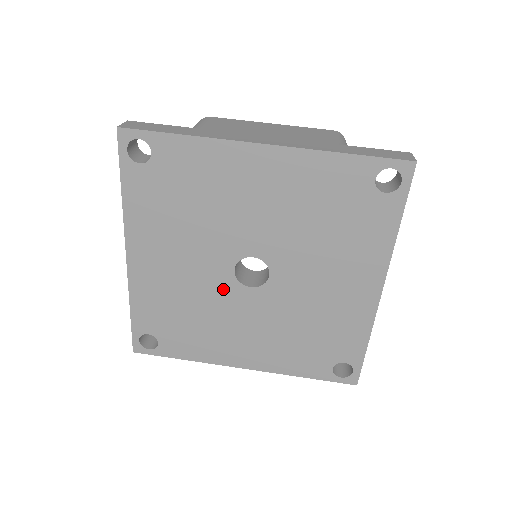
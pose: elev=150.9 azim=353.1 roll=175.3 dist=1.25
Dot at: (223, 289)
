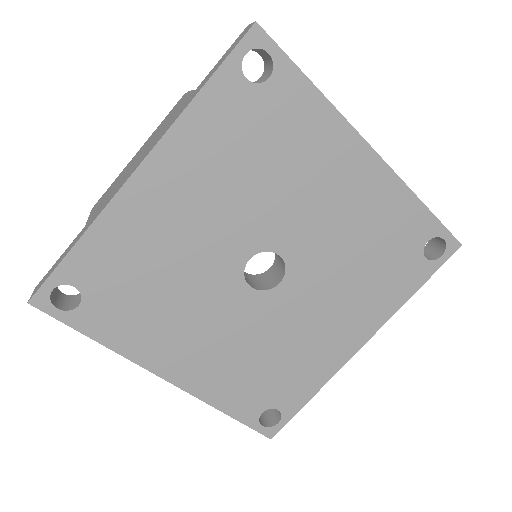
Dot at: (264, 311)
